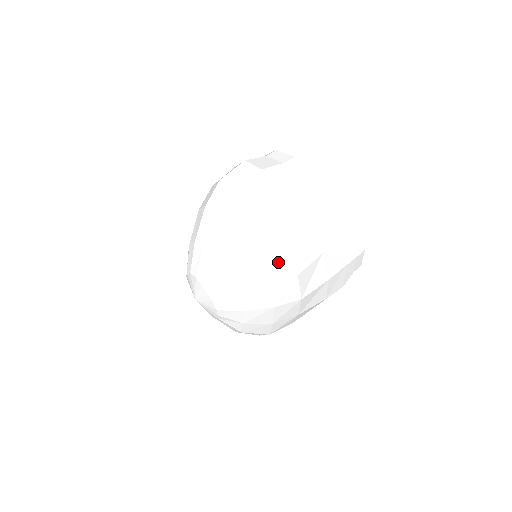
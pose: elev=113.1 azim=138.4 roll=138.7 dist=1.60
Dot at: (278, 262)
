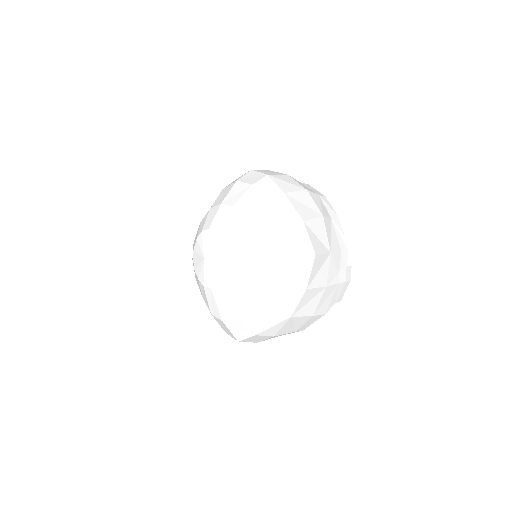
Dot at: (301, 236)
